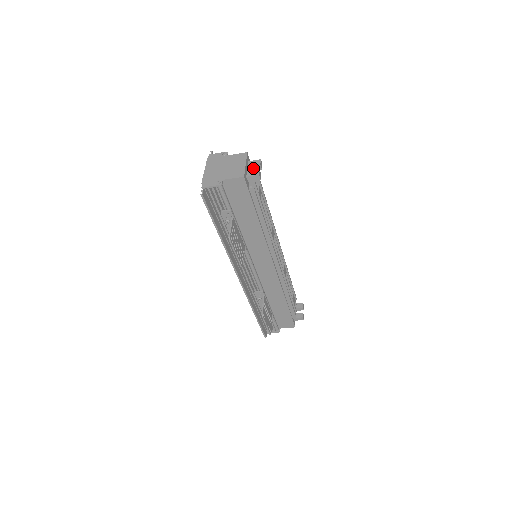
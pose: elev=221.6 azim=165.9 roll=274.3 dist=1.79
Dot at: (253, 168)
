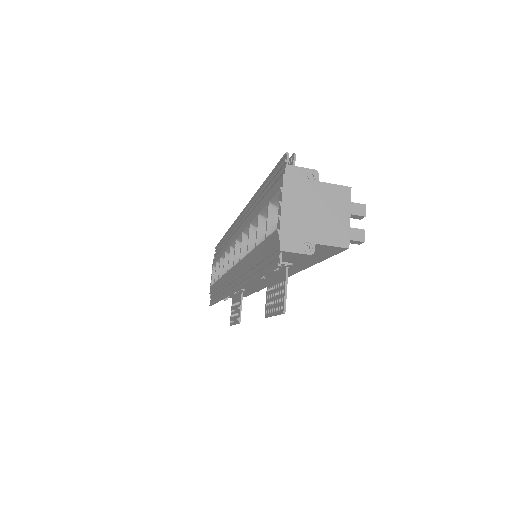
Dot at: (351, 216)
